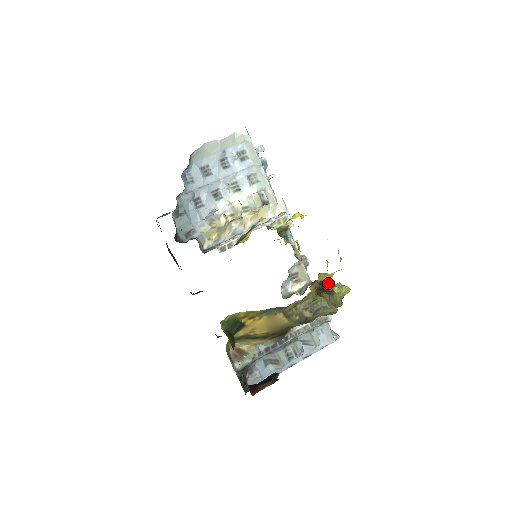
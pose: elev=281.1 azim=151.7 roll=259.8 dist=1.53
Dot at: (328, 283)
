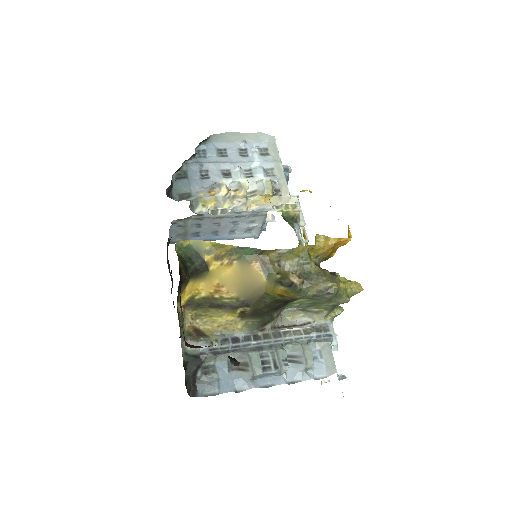
Dot at: occluded
